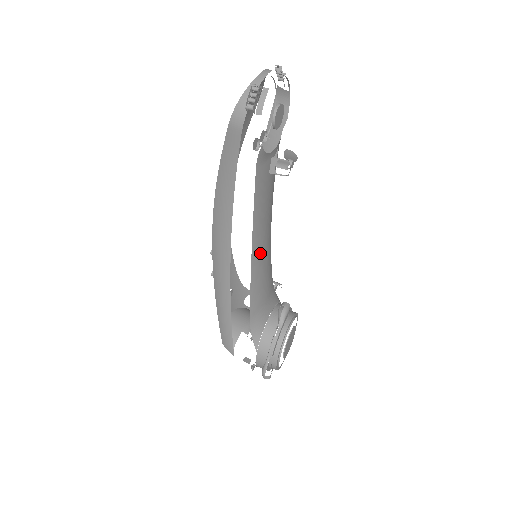
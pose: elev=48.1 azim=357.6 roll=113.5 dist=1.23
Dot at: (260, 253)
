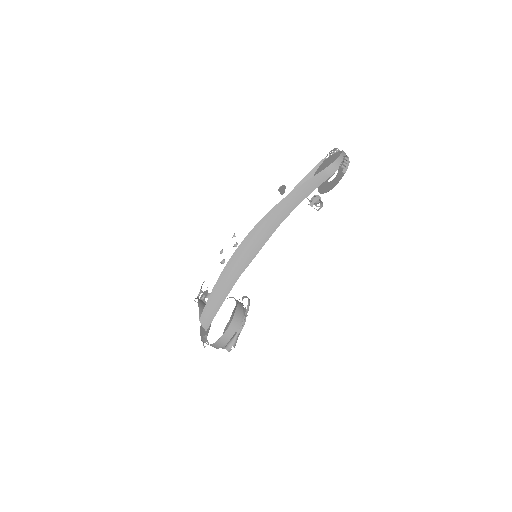
Dot at: occluded
